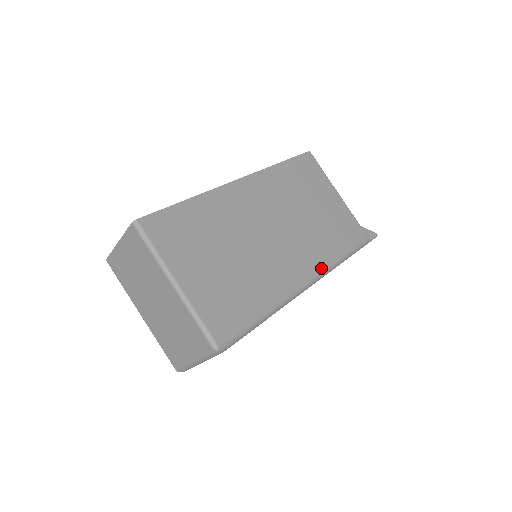
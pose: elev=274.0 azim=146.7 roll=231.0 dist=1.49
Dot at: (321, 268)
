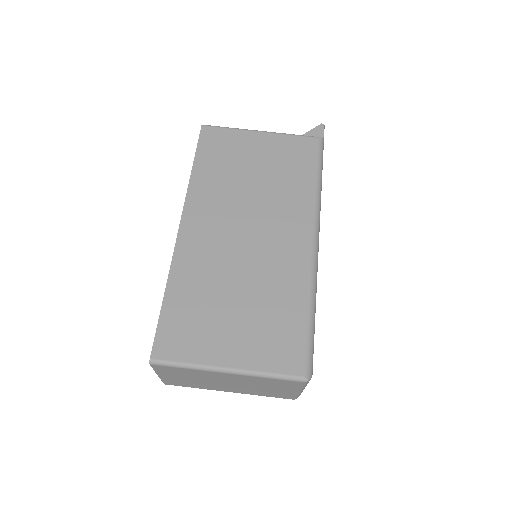
Dot at: (311, 215)
